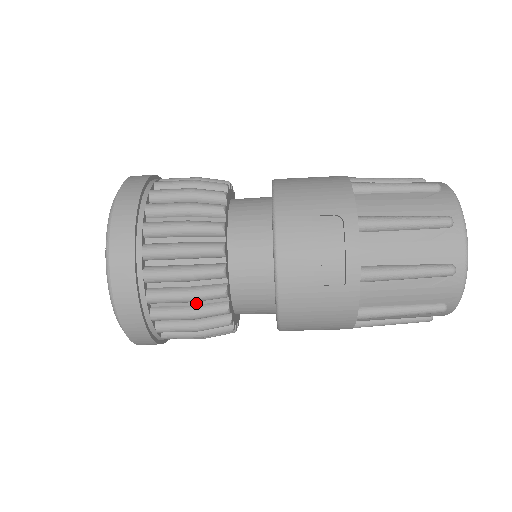
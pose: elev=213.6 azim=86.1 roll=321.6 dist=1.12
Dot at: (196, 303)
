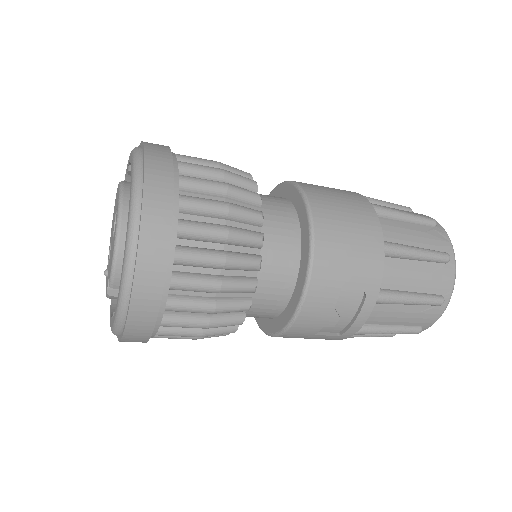
Dot at: occluded
